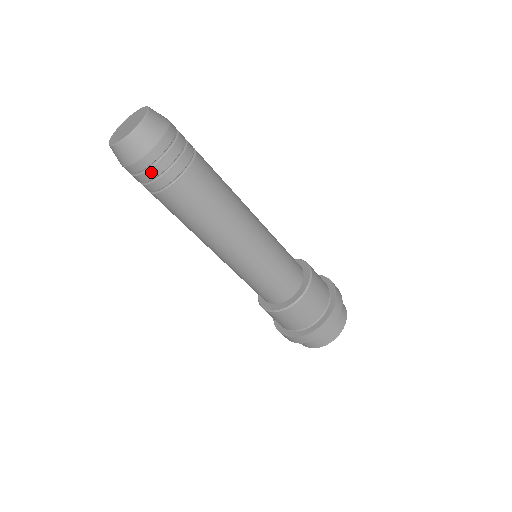
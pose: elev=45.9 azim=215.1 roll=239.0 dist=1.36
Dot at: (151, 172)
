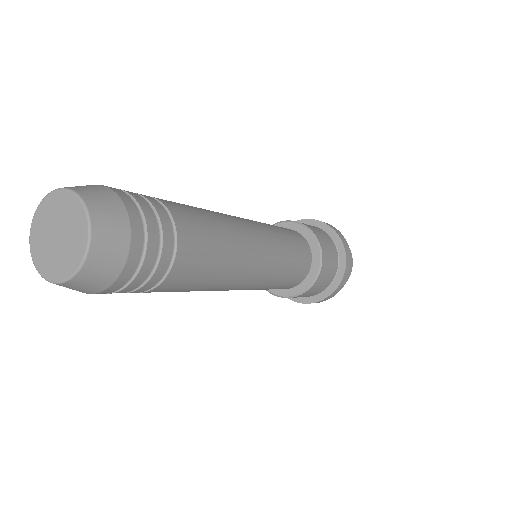
Dot at: occluded
